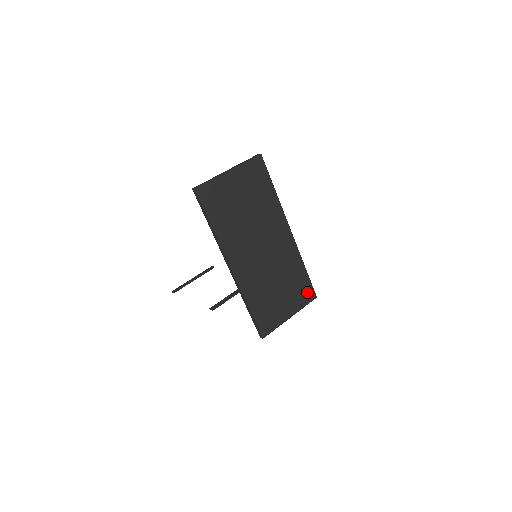
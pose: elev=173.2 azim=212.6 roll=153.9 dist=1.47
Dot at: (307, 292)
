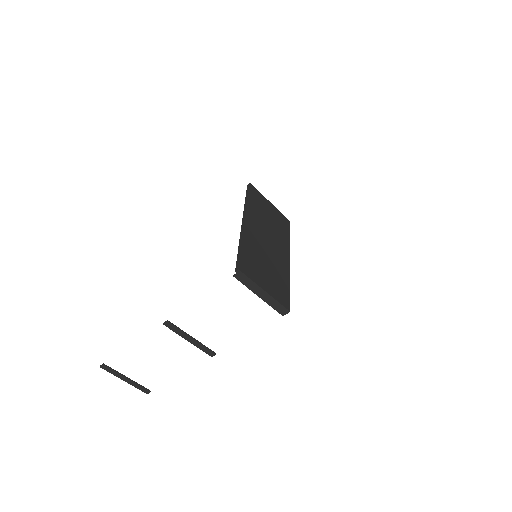
Dot at: (285, 299)
